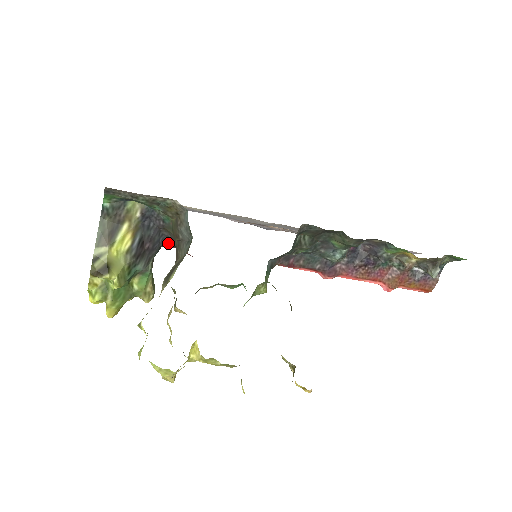
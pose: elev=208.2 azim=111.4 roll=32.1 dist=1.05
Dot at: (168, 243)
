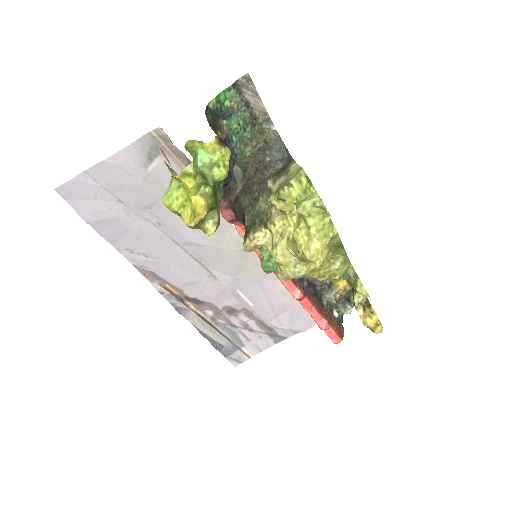
Dot at: (224, 187)
